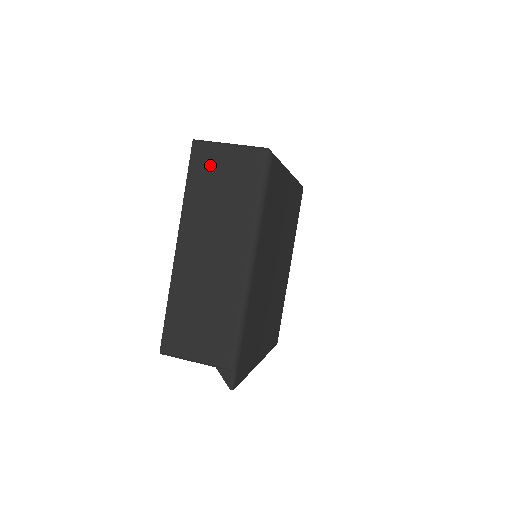
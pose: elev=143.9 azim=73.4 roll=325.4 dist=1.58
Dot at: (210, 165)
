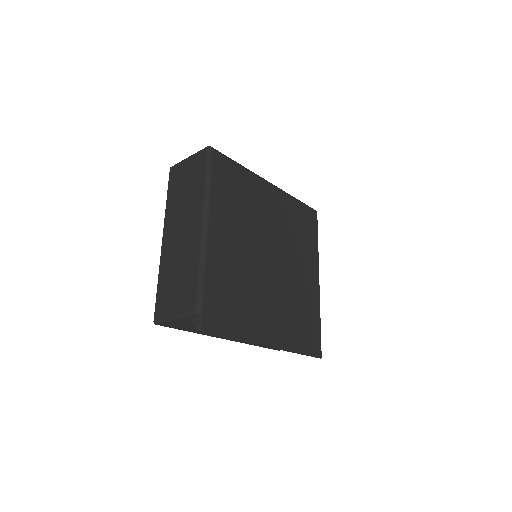
Dot at: (179, 176)
